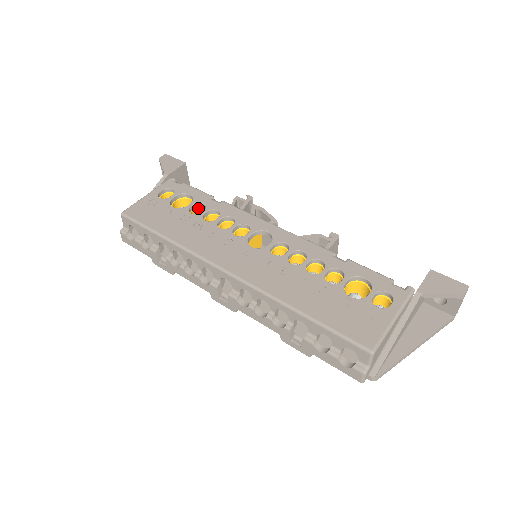
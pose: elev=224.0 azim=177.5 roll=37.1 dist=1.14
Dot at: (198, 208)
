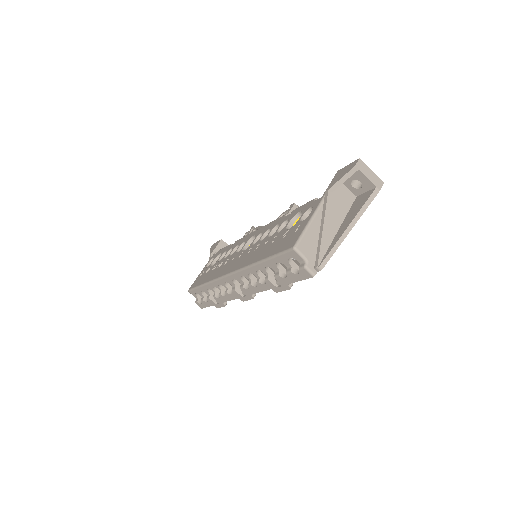
Dot at: occluded
